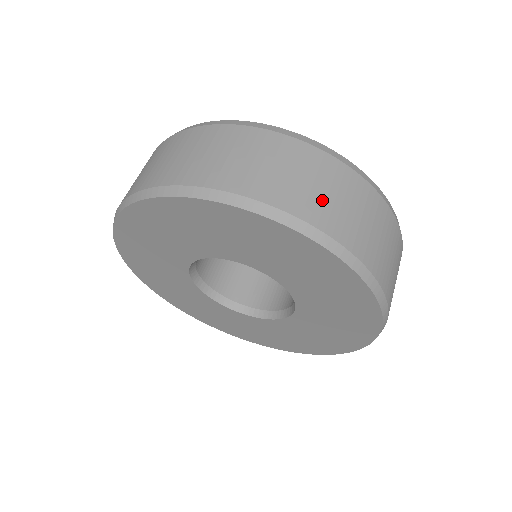
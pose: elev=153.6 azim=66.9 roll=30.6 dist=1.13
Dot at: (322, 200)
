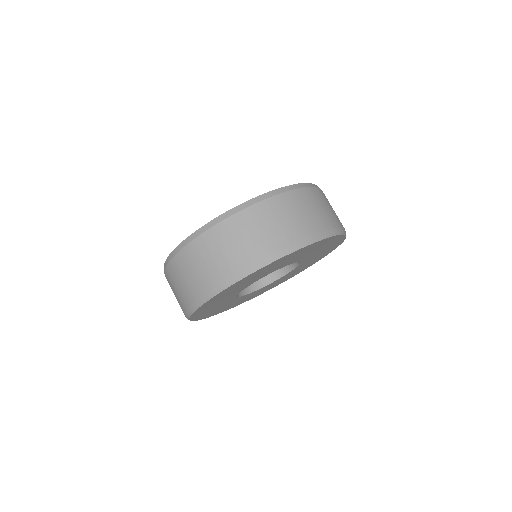
Dot at: (321, 214)
